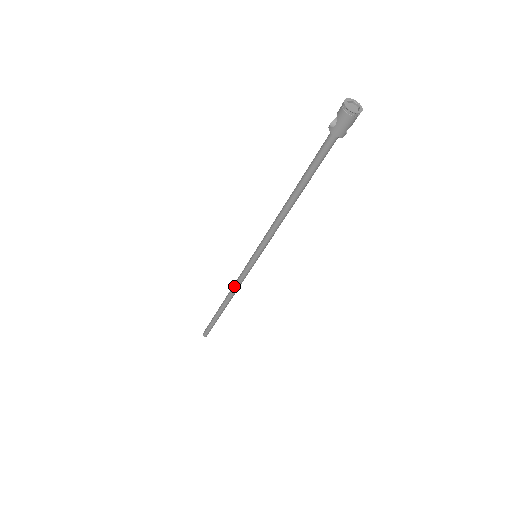
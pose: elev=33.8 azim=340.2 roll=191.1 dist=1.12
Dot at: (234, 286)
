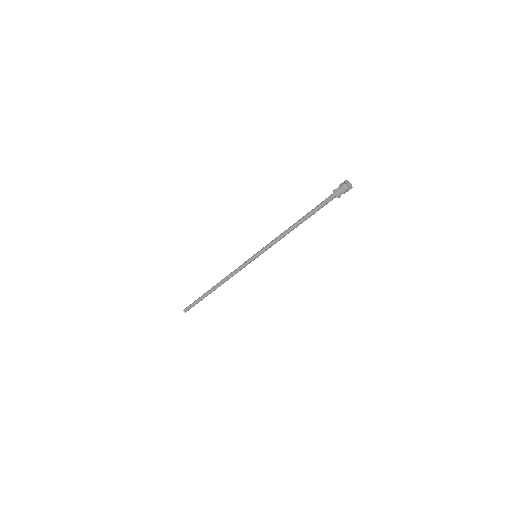
Dot at: (230, 274)
